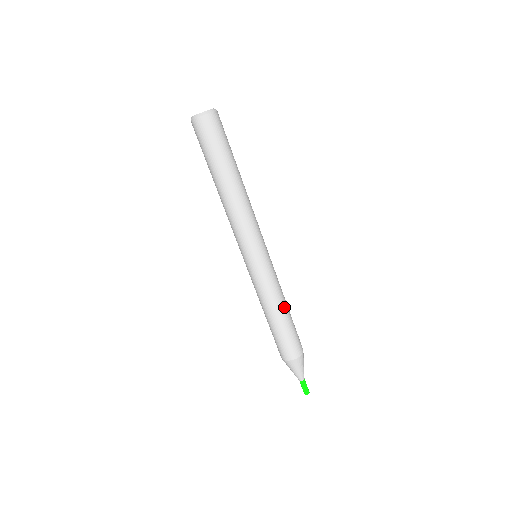
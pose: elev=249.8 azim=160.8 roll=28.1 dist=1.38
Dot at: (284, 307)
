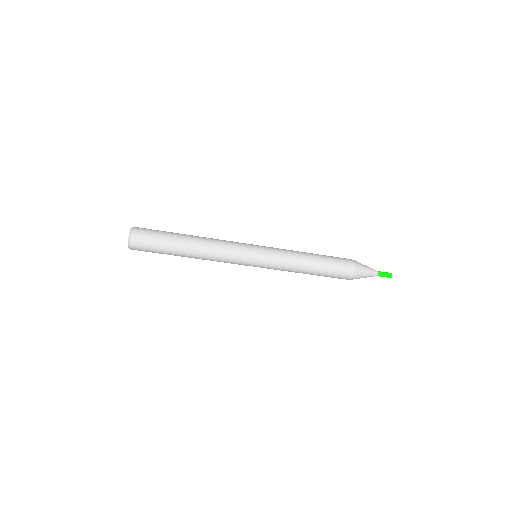
Dot at: (306, 268)
